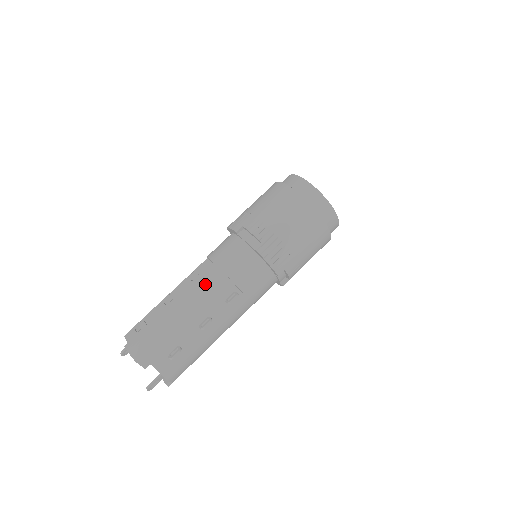
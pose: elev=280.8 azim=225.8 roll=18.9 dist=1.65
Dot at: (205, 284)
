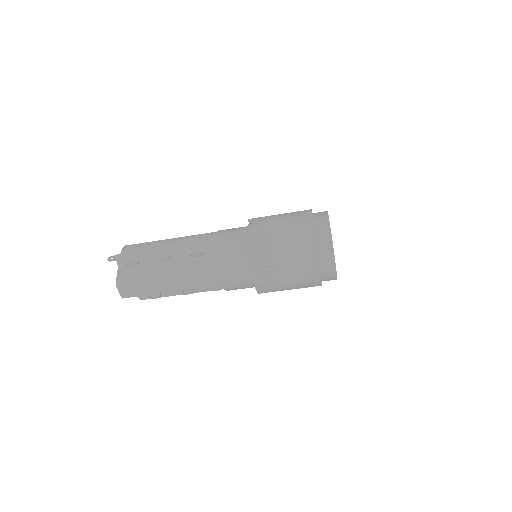
Dot at: (201, 282)
